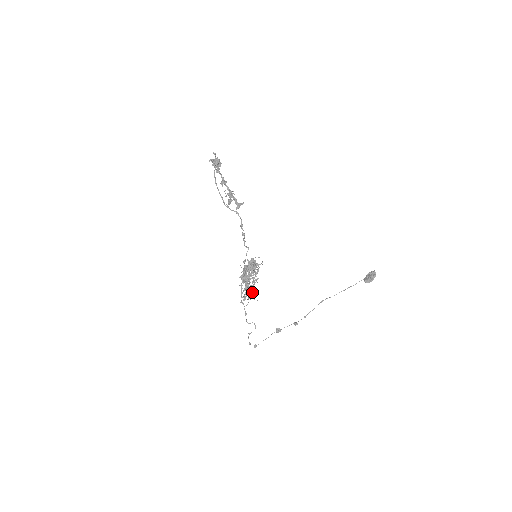
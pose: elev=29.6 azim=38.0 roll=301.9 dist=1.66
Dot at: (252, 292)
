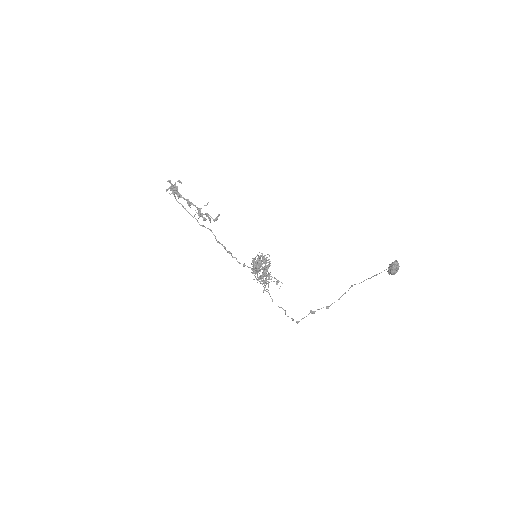
Dot at: occluded
